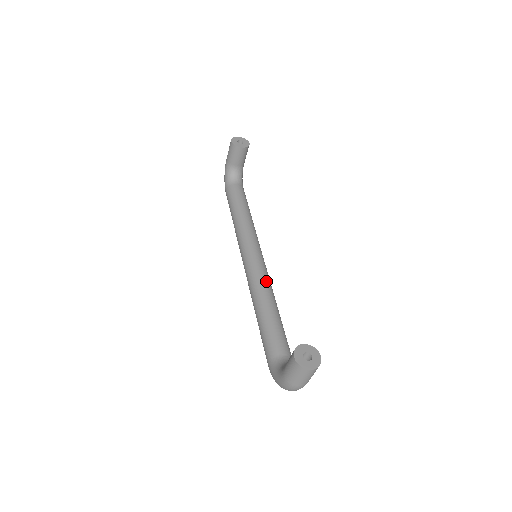
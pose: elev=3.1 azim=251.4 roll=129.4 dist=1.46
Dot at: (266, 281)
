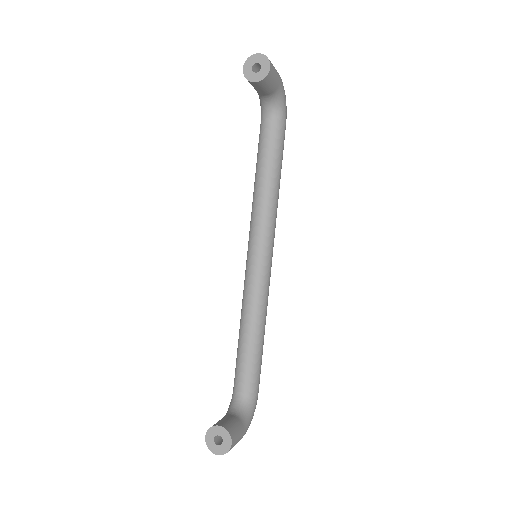
Dot at: (255, 296)
